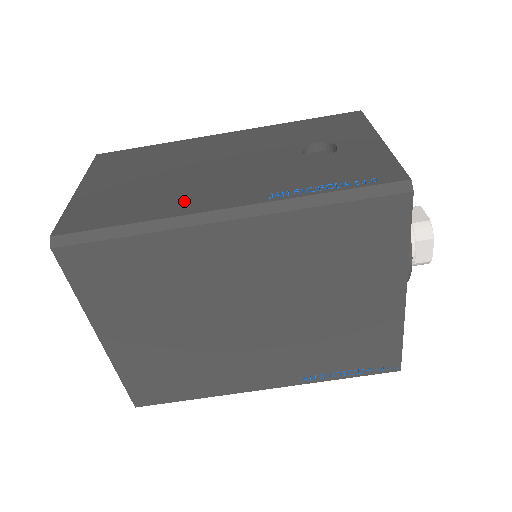
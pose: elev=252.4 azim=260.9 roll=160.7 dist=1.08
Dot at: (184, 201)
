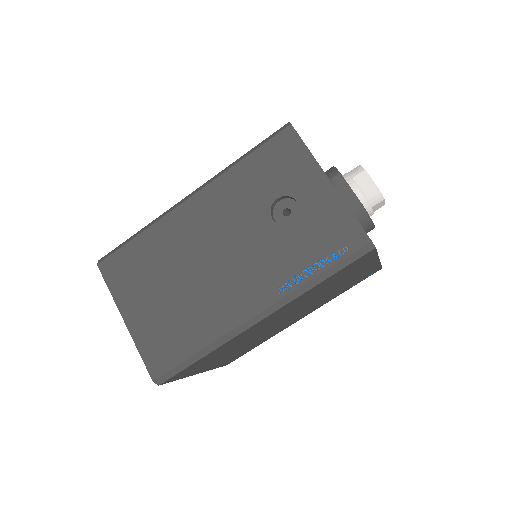
Dot at: (219, 315)
